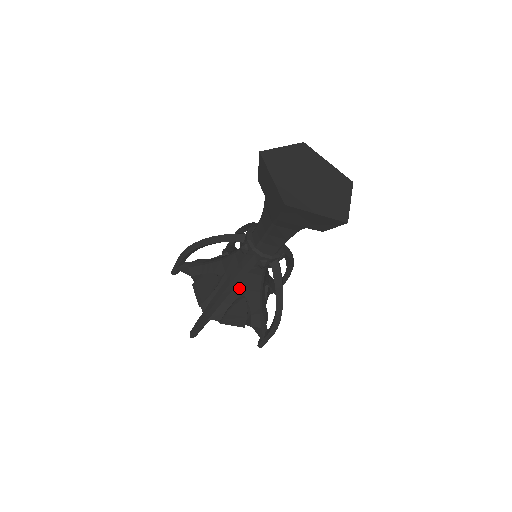
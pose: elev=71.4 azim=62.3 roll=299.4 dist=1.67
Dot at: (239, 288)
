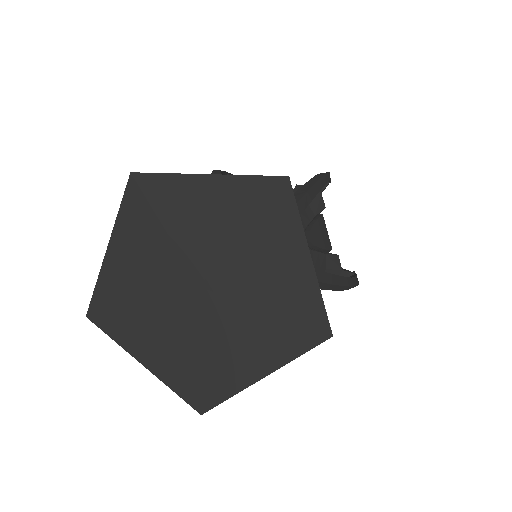
Dot at: occluded
